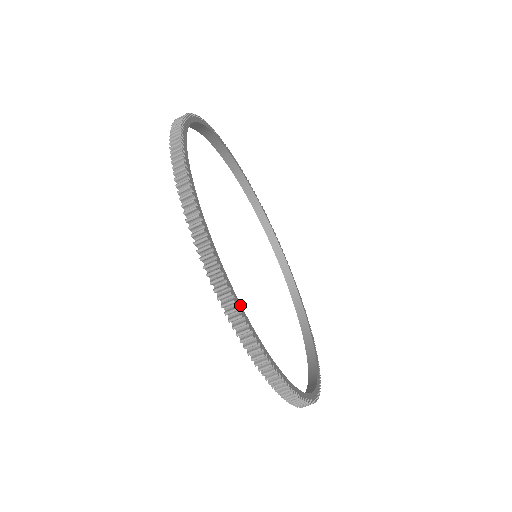
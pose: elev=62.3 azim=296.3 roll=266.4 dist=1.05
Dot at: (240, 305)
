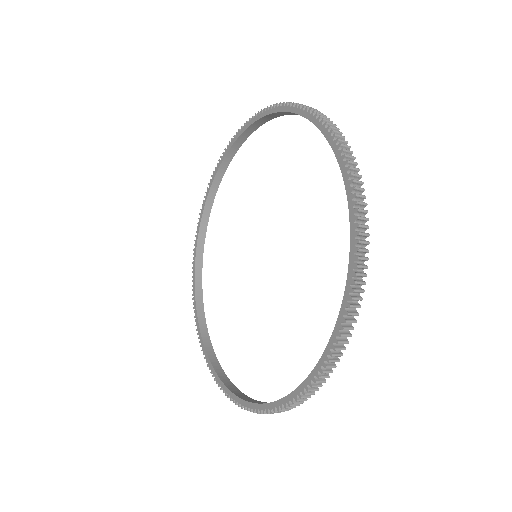
Dot at: (216, 358)
